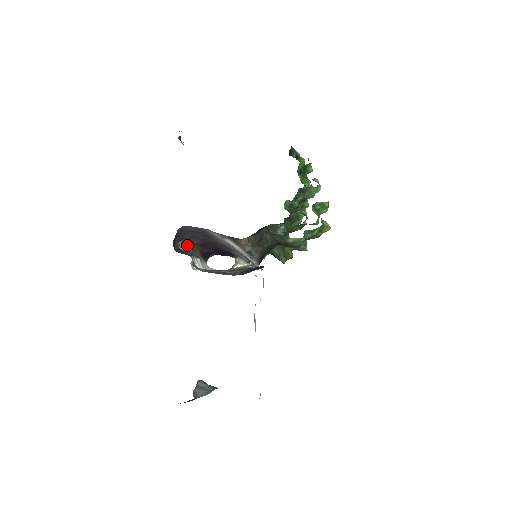
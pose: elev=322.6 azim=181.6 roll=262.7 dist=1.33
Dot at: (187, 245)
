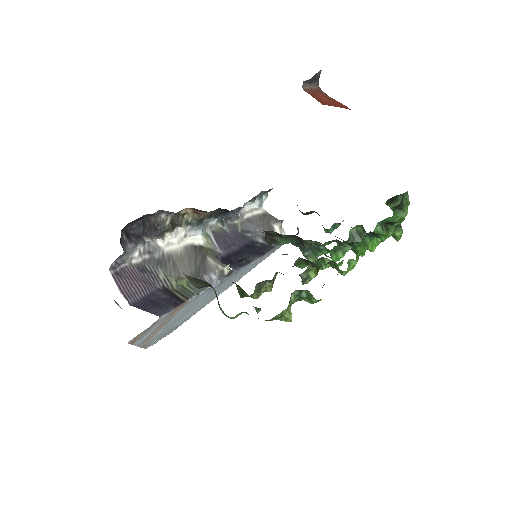
Dot at: occluded
